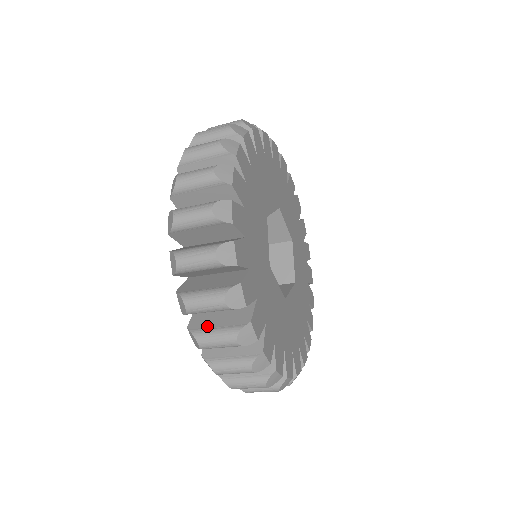
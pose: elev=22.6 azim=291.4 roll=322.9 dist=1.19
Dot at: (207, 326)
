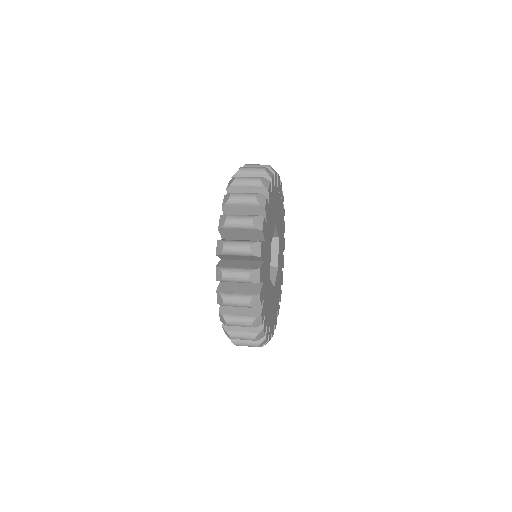
Dot at: (236, 328)
